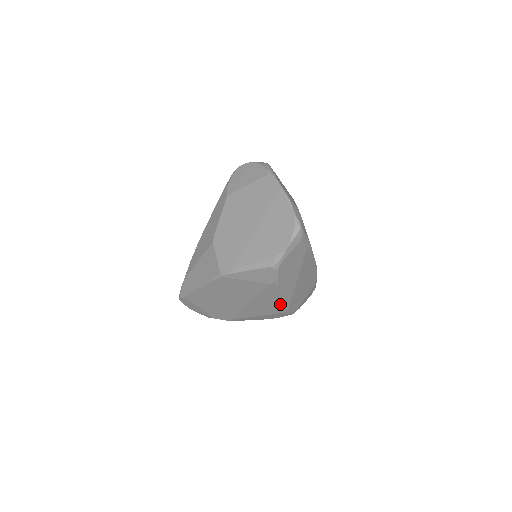
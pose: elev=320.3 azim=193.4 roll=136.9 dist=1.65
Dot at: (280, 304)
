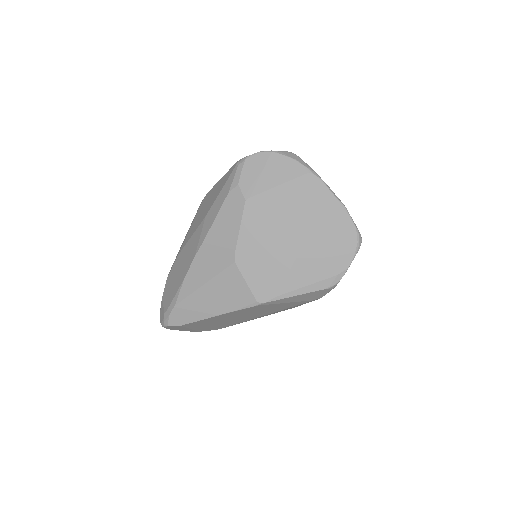
Dot at: occluded
